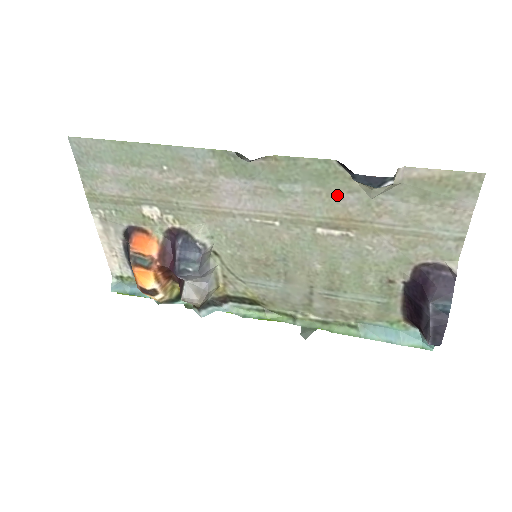
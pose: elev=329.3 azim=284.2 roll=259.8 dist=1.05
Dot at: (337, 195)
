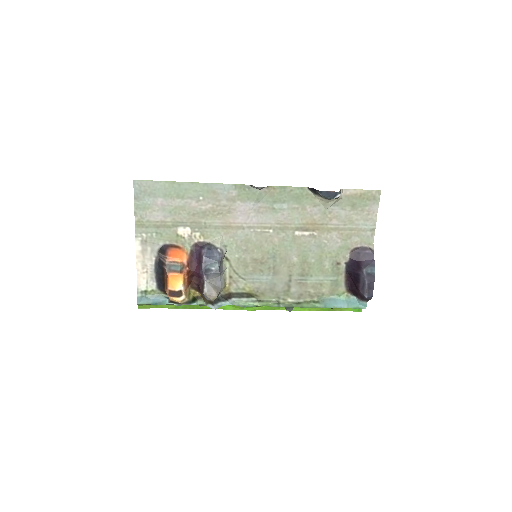
Dot at: (307, 209)
